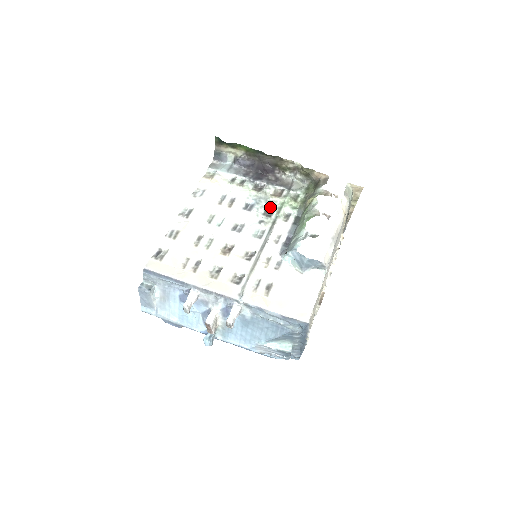
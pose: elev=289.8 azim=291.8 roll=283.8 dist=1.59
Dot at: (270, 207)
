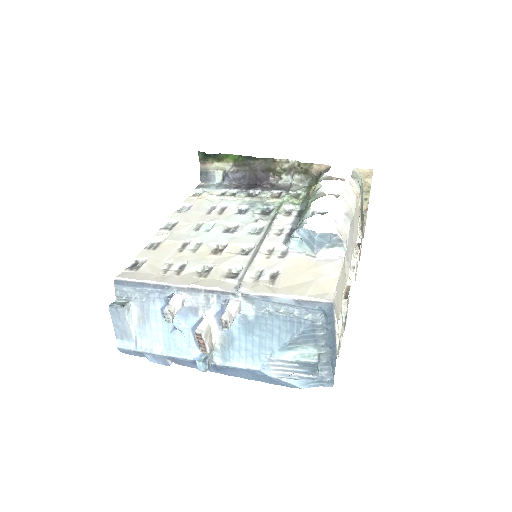
Dot at: (267, 208)
